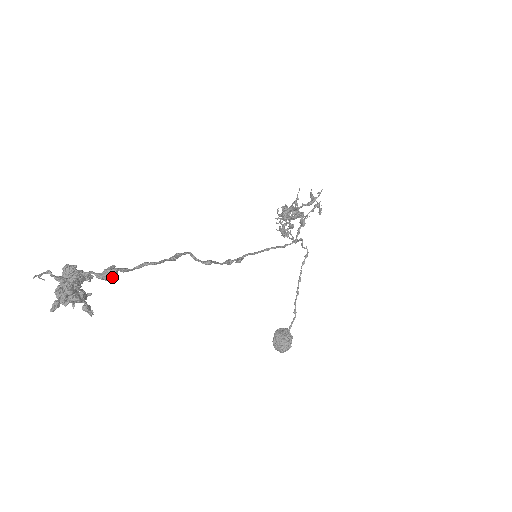
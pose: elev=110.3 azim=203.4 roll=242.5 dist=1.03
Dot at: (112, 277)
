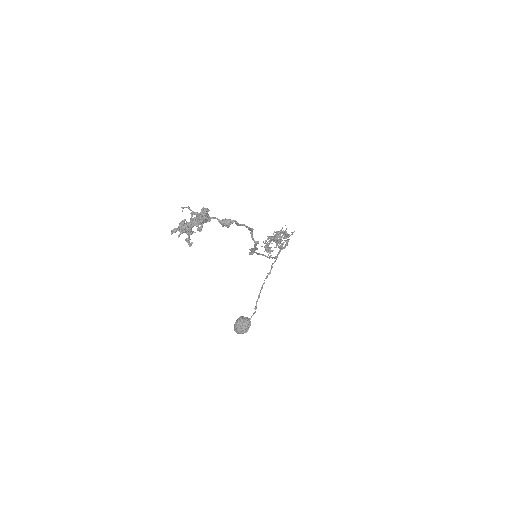
Dot at: occluded
